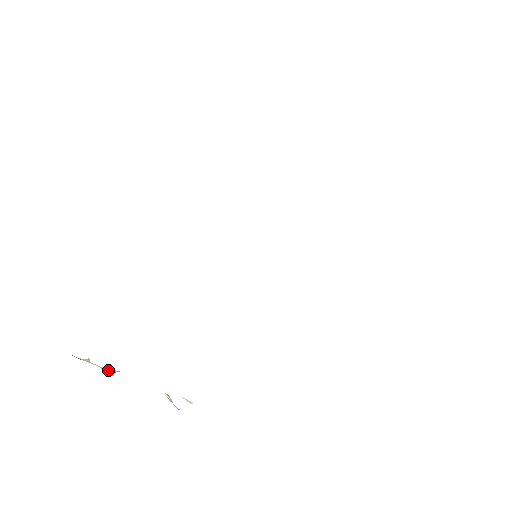
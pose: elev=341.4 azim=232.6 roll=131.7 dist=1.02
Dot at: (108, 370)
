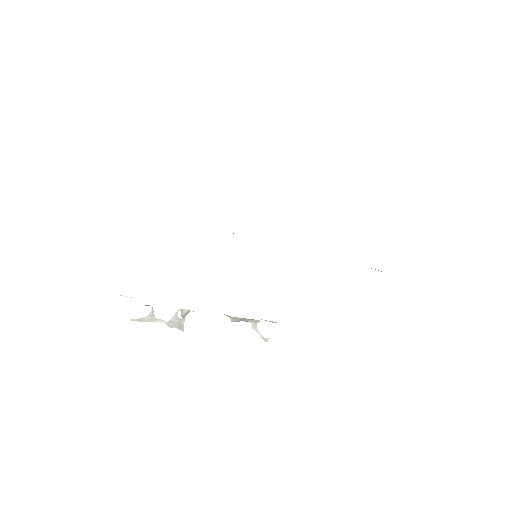
Dot at: (176, 318)
